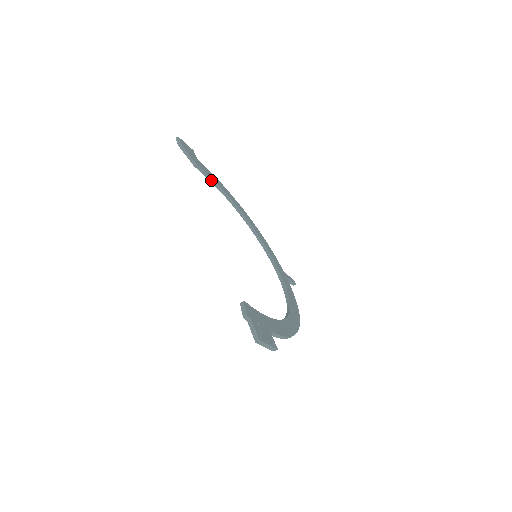
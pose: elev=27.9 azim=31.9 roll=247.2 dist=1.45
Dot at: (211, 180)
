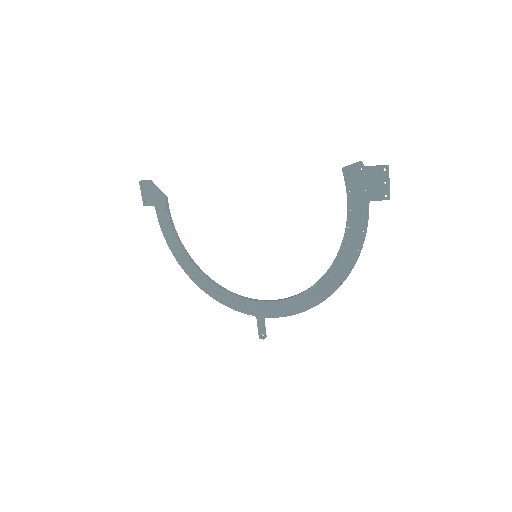
Dot at: (172, 223)
